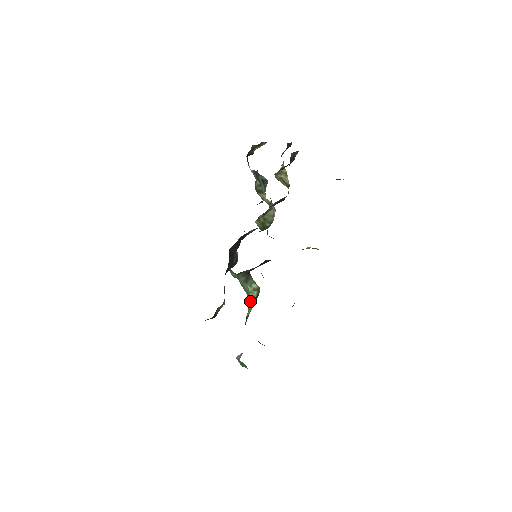
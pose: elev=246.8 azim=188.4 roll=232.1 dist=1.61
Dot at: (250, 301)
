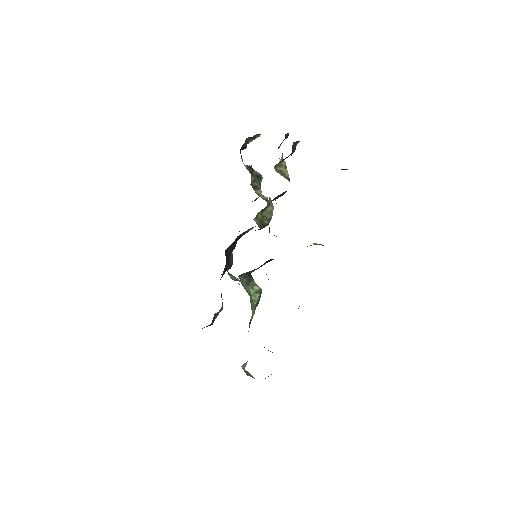
Dot at: (253, 305)
